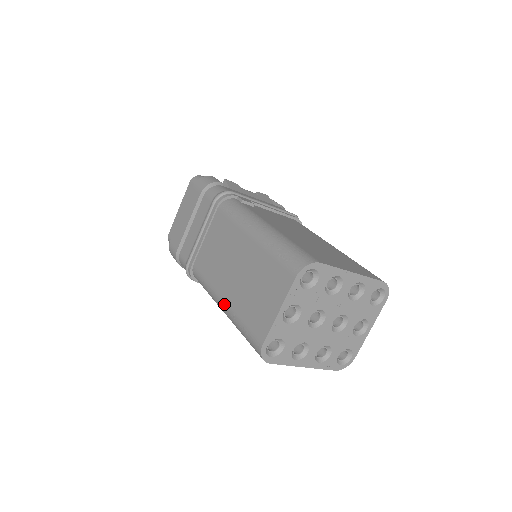
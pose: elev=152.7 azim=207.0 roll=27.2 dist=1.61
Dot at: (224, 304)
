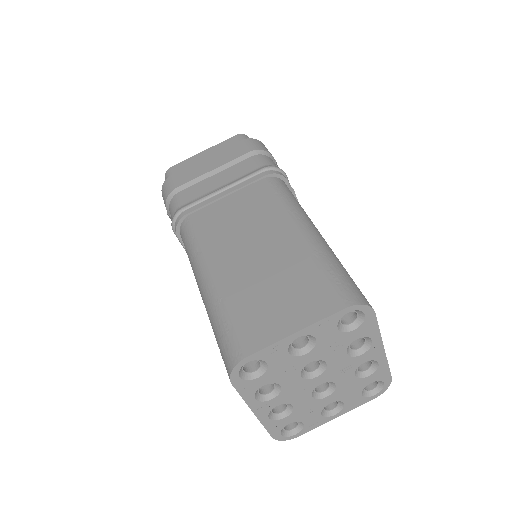
Dot at: (212, 278)
